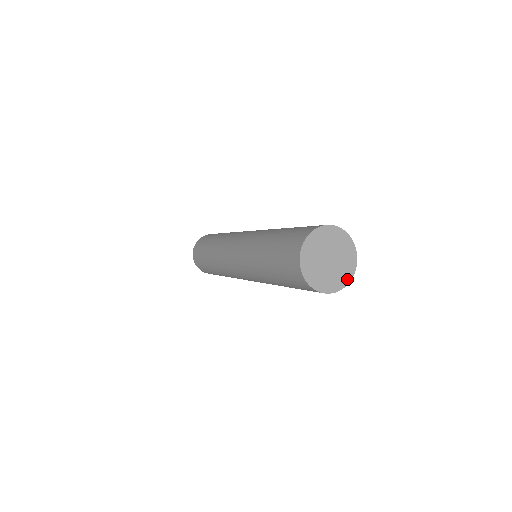
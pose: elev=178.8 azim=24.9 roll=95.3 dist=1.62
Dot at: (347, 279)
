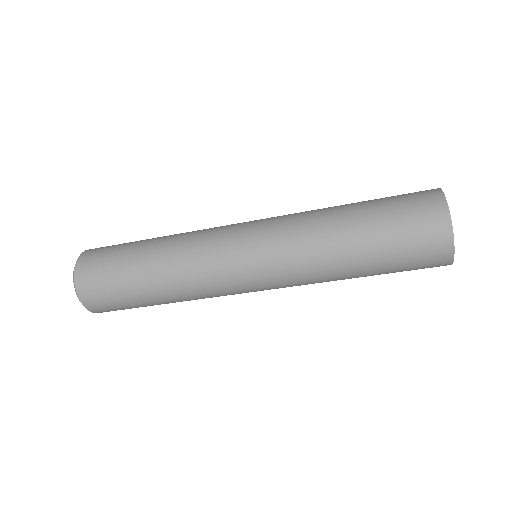
Dot at: (453, 251)
